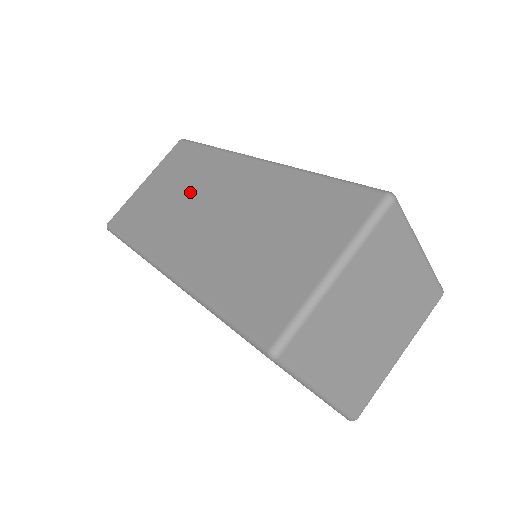
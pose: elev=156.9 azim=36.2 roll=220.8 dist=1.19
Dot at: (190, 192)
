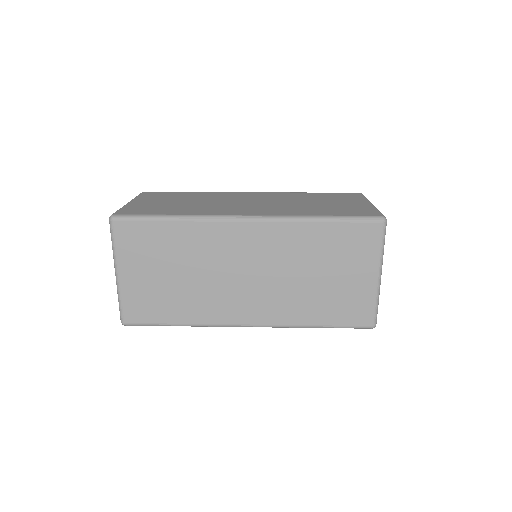
Dot at: (201, 267)
